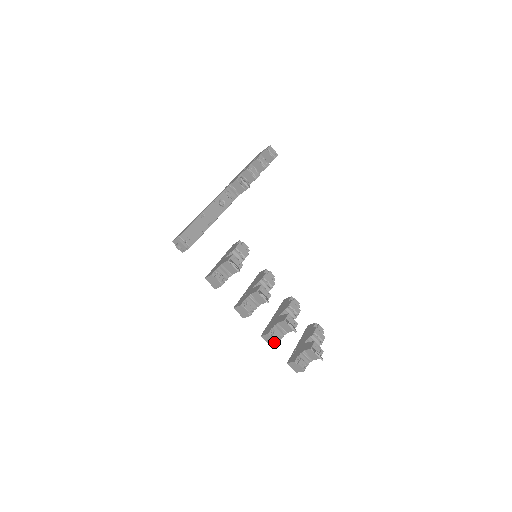
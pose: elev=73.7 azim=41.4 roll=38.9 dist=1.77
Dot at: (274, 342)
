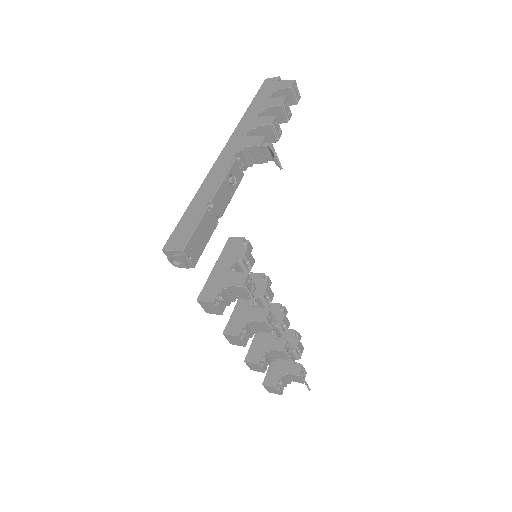
Dot at: (261, 370)
